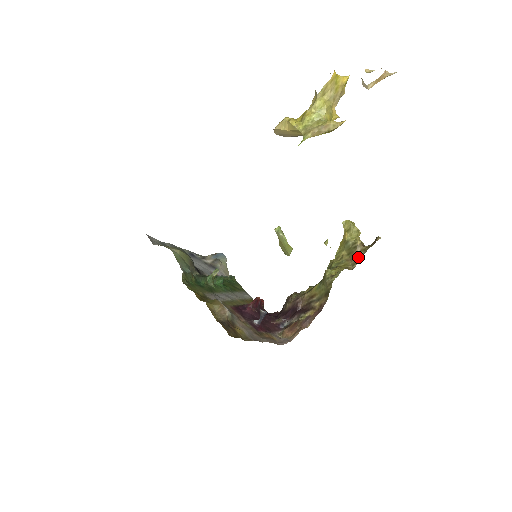
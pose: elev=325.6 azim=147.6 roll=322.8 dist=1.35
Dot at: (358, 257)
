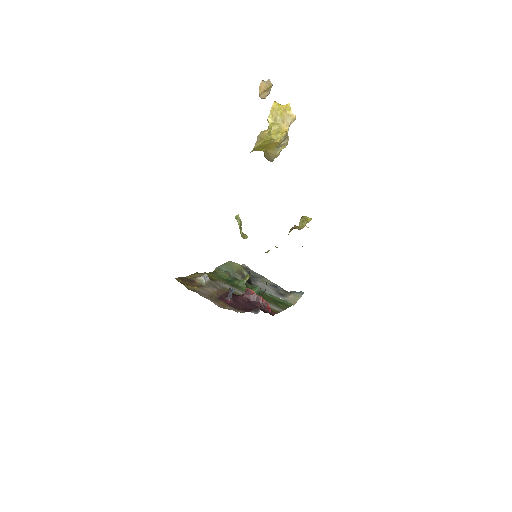
Dot at: occluded
